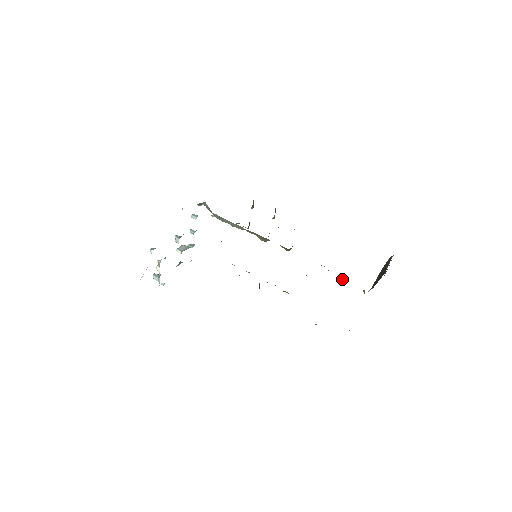
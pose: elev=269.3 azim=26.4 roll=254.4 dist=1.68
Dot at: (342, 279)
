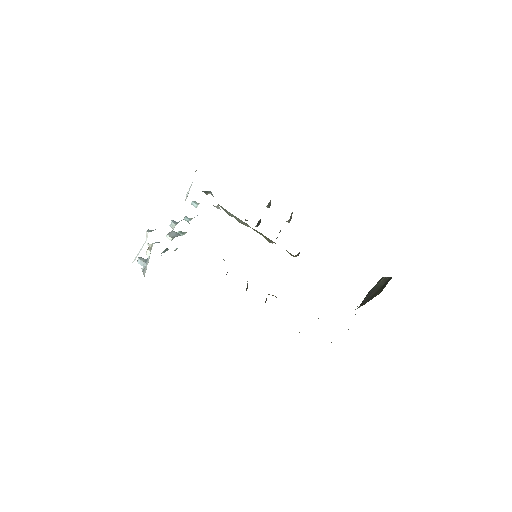
Dot at: occluded
